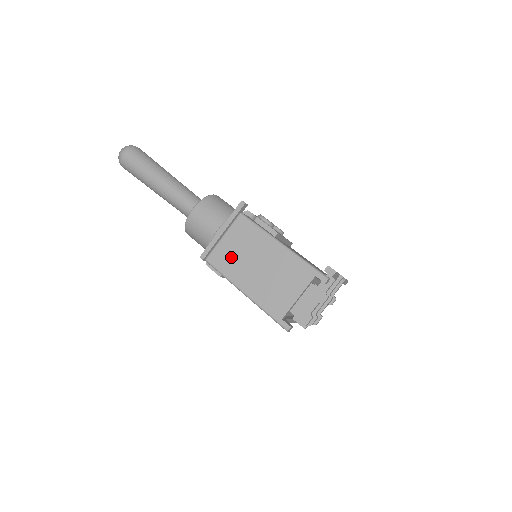
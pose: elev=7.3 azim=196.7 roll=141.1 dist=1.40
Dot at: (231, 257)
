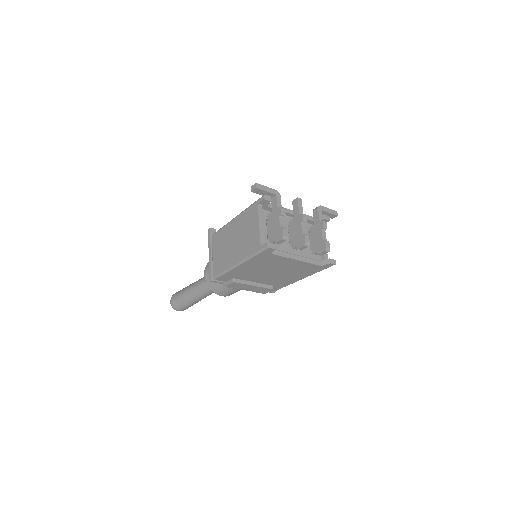
Dot at: (221, 259)
